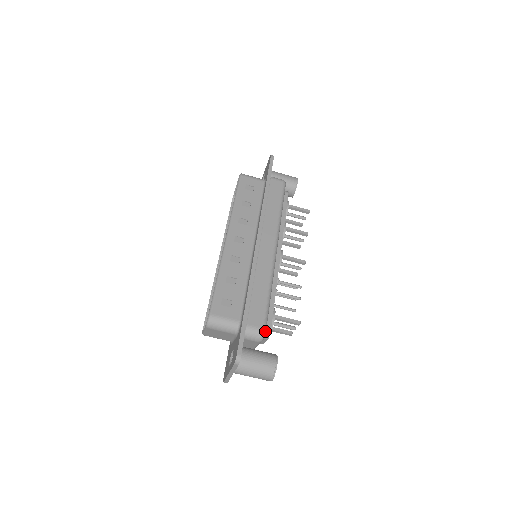
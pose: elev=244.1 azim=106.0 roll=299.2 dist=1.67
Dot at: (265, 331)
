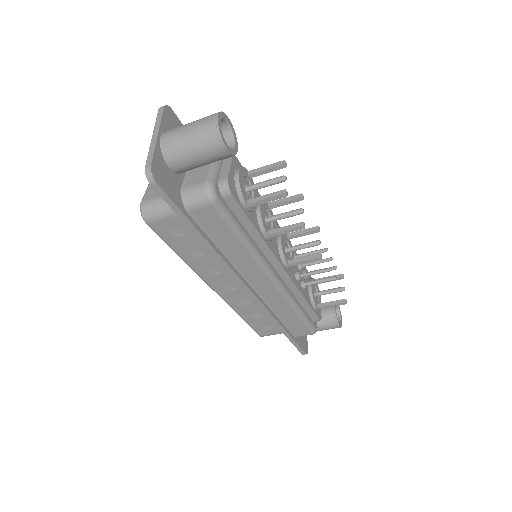
Dot at: (315, 332)
